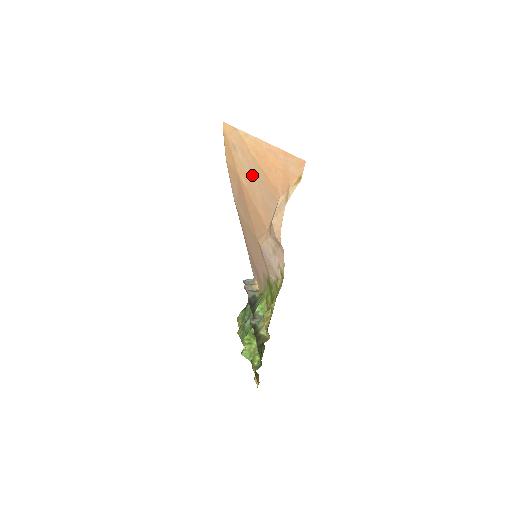
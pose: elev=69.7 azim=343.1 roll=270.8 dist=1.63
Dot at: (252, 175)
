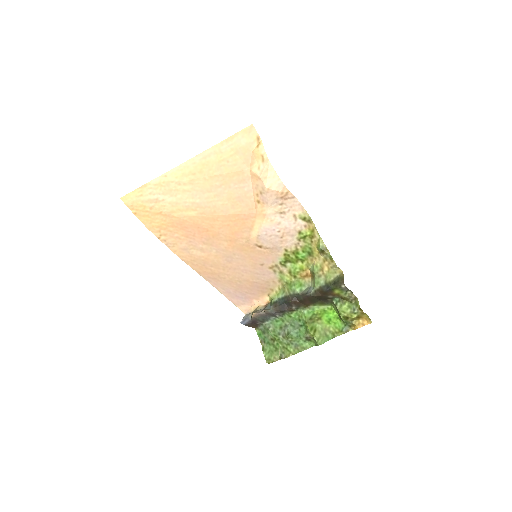
Dot at: (200, 196)
